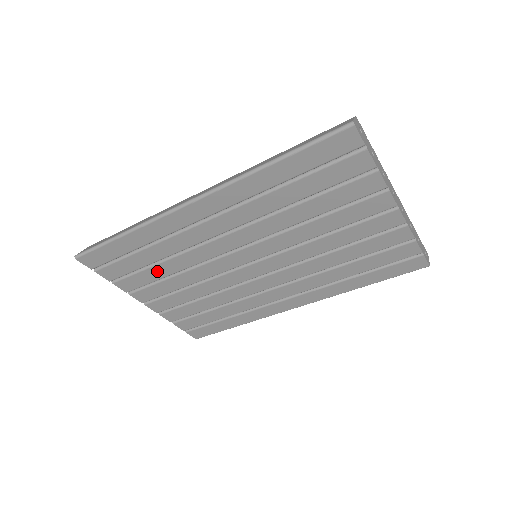
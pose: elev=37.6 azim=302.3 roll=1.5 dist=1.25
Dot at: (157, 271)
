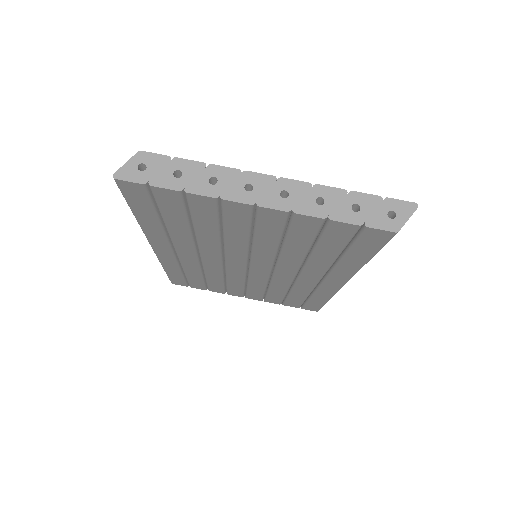
Dot at: (214, 281)
